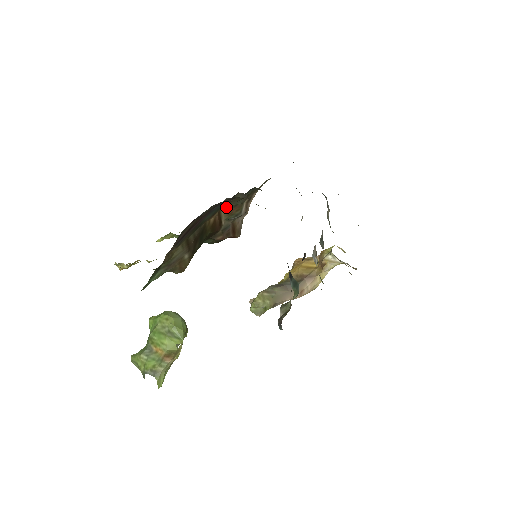
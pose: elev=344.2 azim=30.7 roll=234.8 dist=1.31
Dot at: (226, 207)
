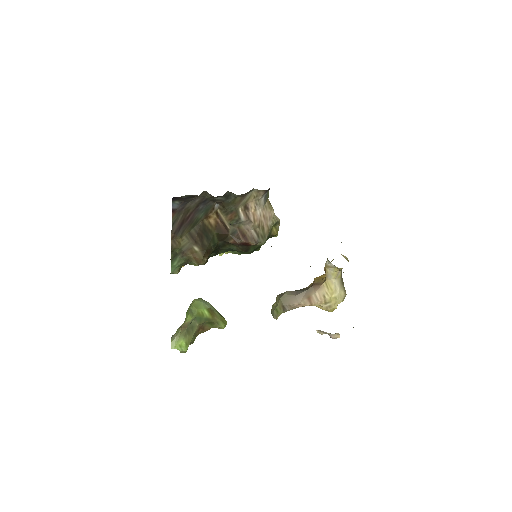
Dot at: (224, 213)
